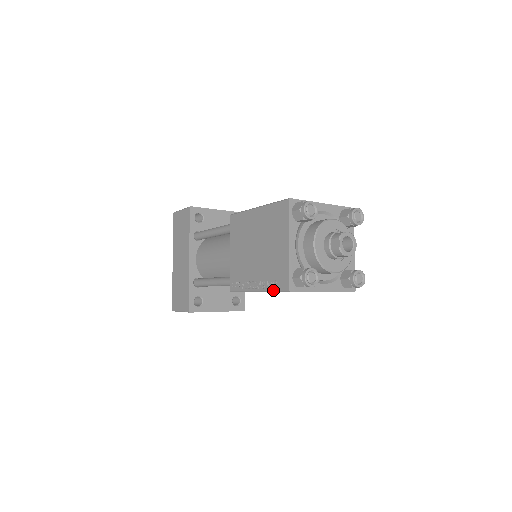
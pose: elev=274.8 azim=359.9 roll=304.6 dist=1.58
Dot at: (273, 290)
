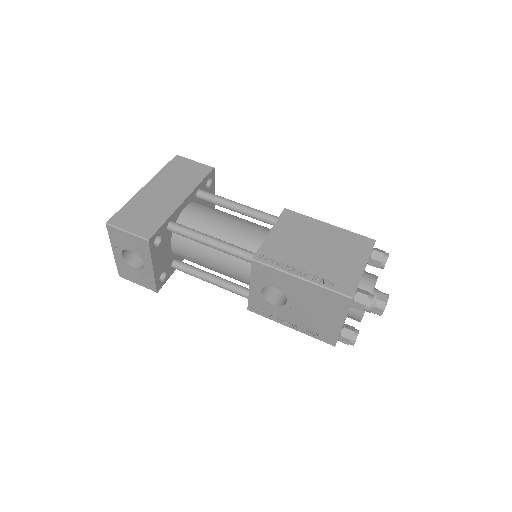
Dot at: (329, 288)
